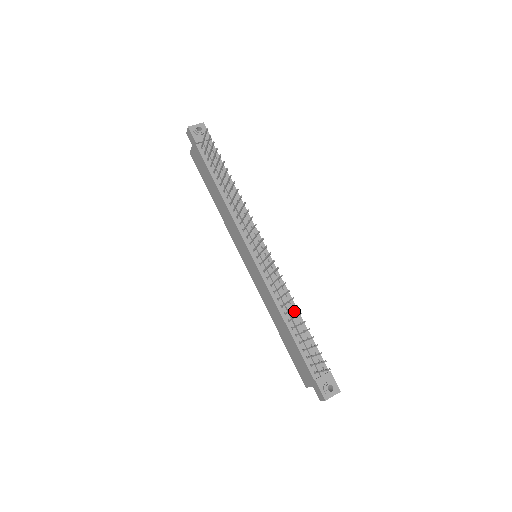
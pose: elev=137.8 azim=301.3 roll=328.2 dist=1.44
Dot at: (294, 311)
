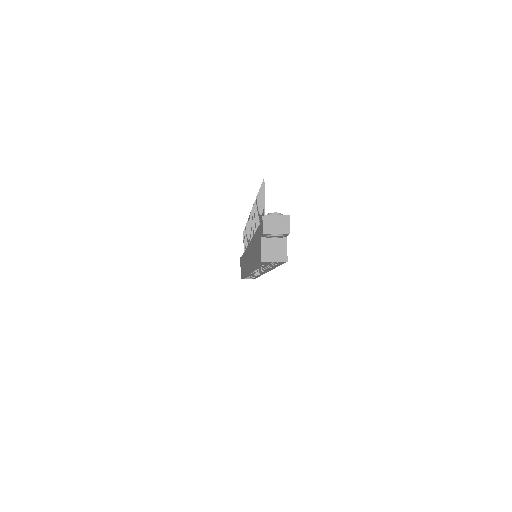
Dot at: occluded
